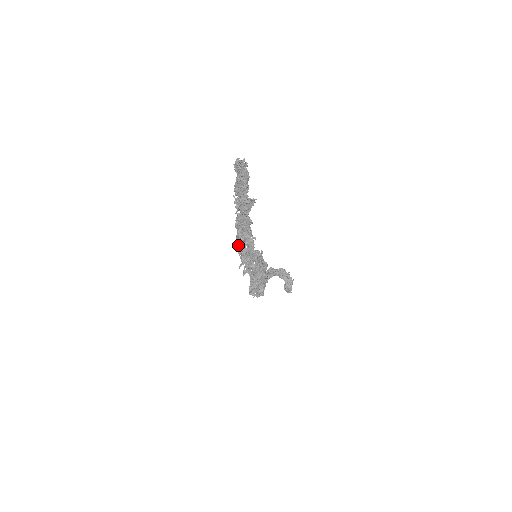
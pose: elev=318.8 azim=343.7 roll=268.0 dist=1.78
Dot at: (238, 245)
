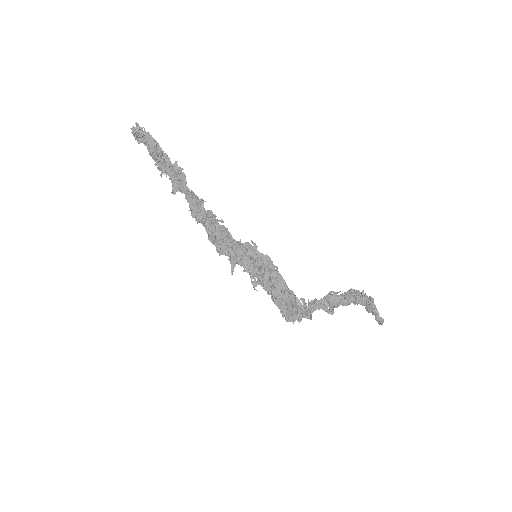
Dot at: occluded
